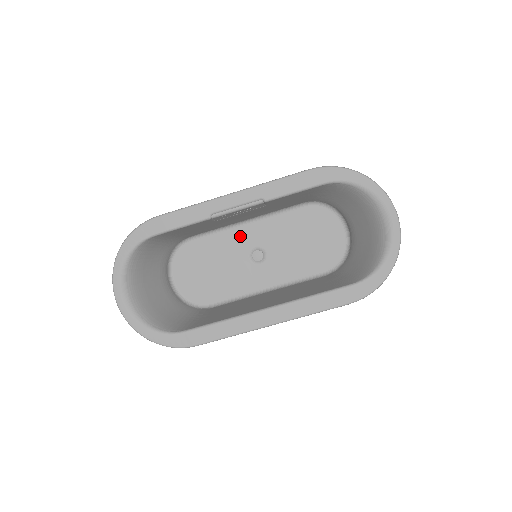
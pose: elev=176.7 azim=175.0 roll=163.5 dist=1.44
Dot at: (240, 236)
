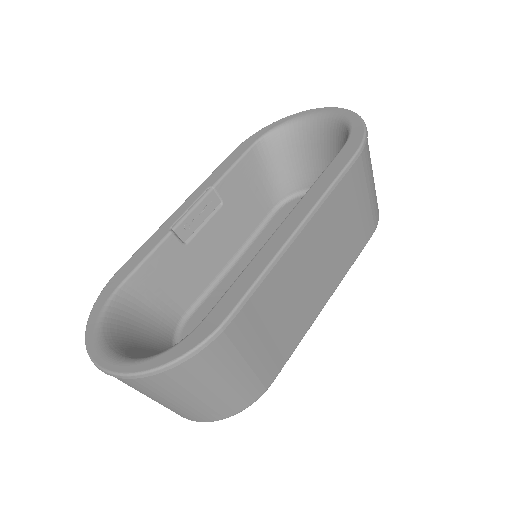
Dot at: (236, 276)
